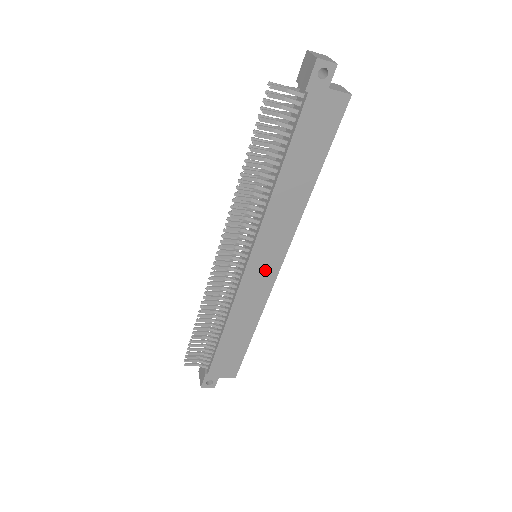
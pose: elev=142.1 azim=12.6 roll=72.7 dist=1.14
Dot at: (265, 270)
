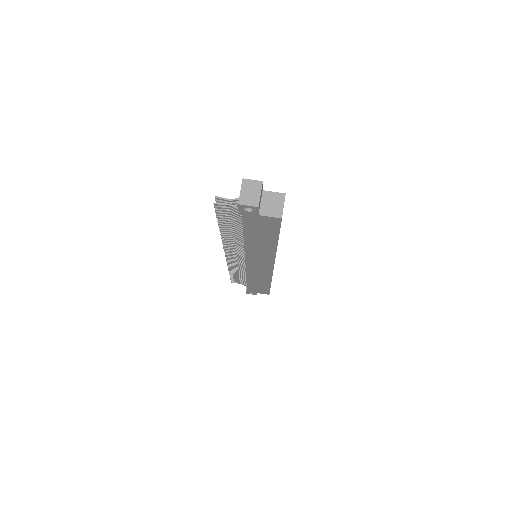
Dot at: (262, 267)
